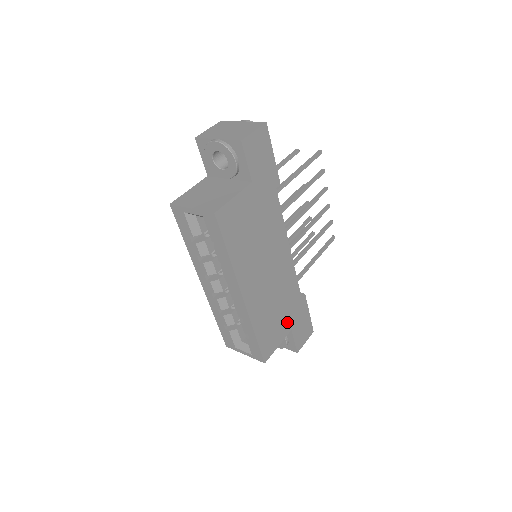
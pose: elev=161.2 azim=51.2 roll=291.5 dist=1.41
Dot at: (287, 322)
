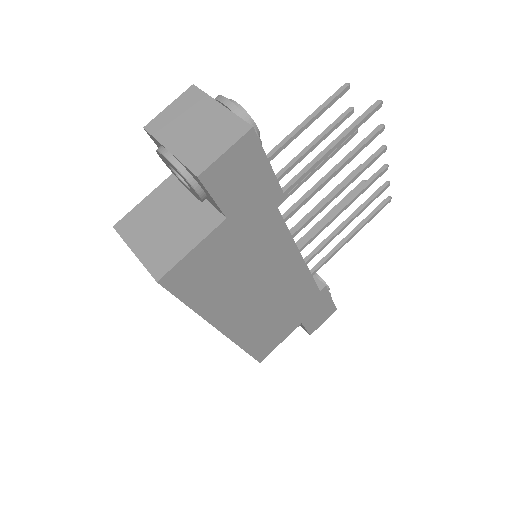
Dot at: (295, 320)
